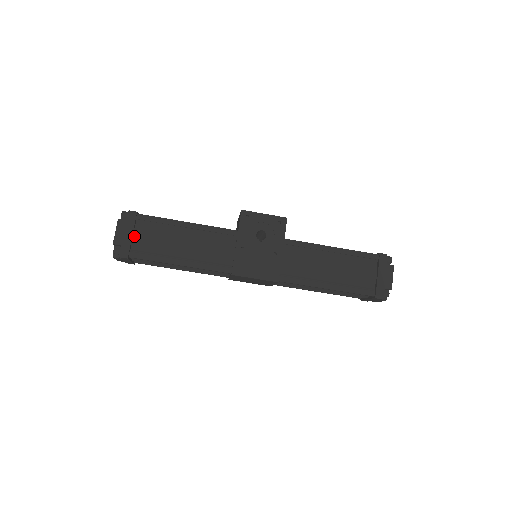
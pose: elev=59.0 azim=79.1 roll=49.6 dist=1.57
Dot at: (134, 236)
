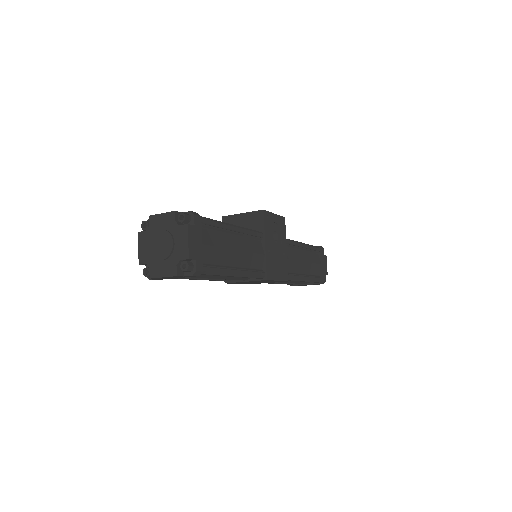
Dot at: (202, 246)
